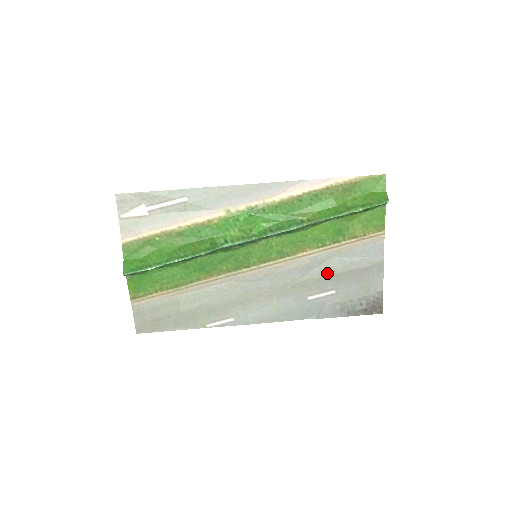
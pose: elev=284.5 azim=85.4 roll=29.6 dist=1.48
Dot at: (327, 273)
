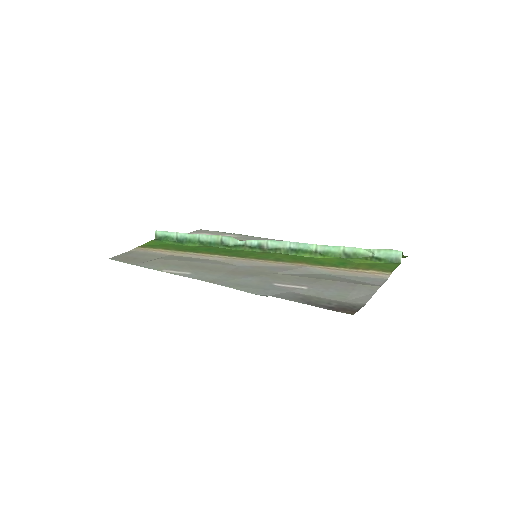
Dot at: (310, 277)
